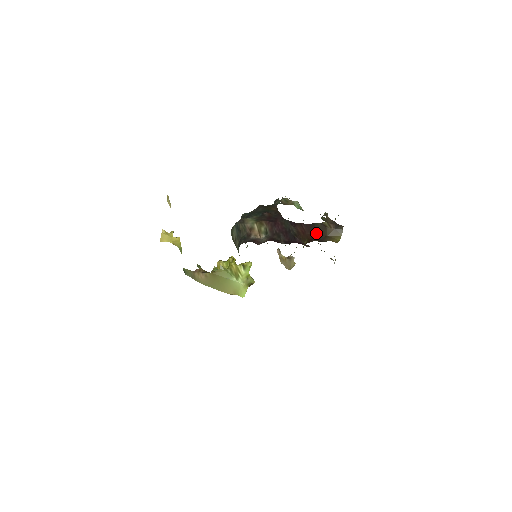
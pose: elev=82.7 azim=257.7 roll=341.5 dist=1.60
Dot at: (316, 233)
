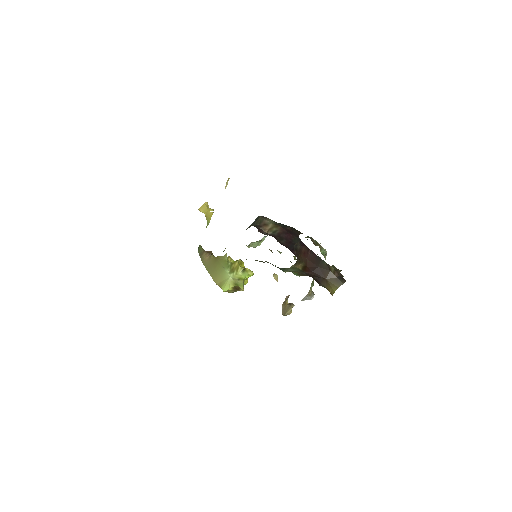
Dot at: (317, 267)
